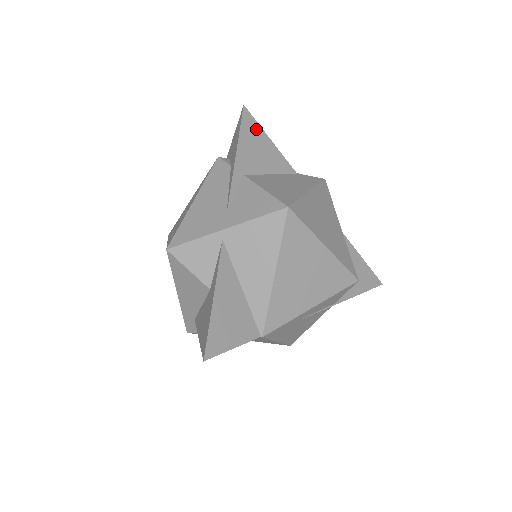
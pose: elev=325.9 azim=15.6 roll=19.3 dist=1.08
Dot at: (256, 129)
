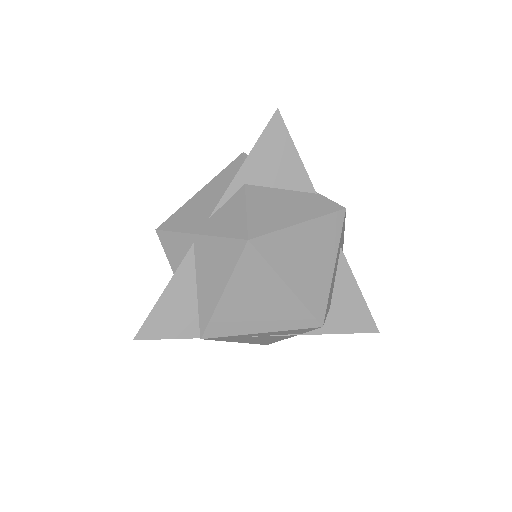
Dot at: (283, 137)
